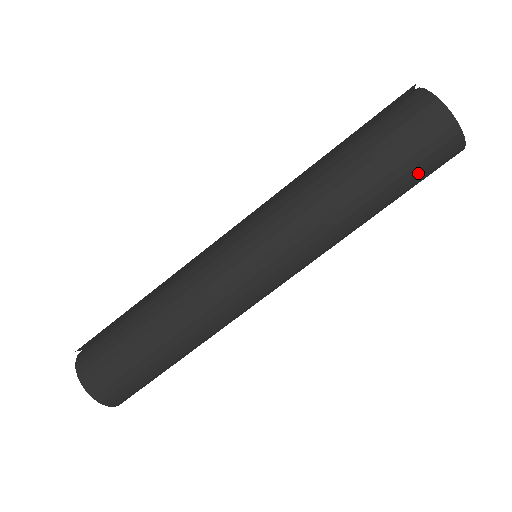
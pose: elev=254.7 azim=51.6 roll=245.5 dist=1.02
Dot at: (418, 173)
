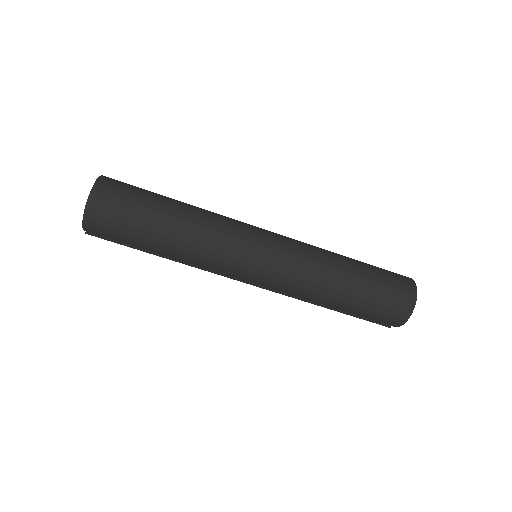
Dot at: (381, 298)
